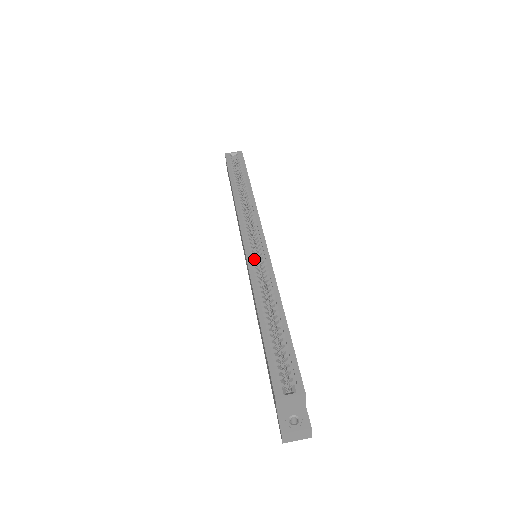
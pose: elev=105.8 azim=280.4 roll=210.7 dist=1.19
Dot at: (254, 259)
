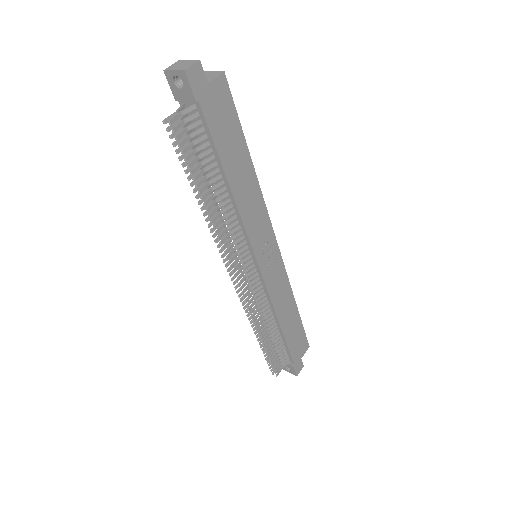
Dot at: occluded
